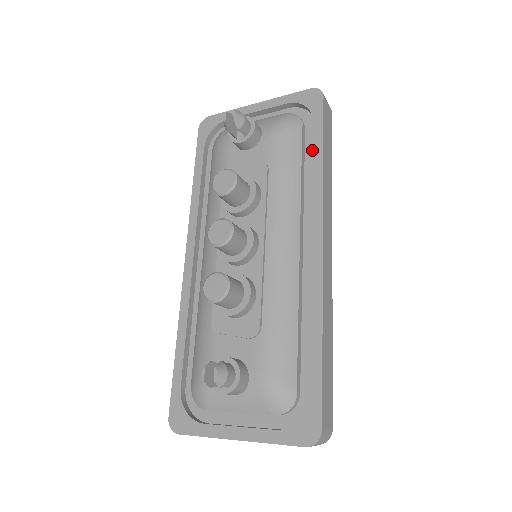
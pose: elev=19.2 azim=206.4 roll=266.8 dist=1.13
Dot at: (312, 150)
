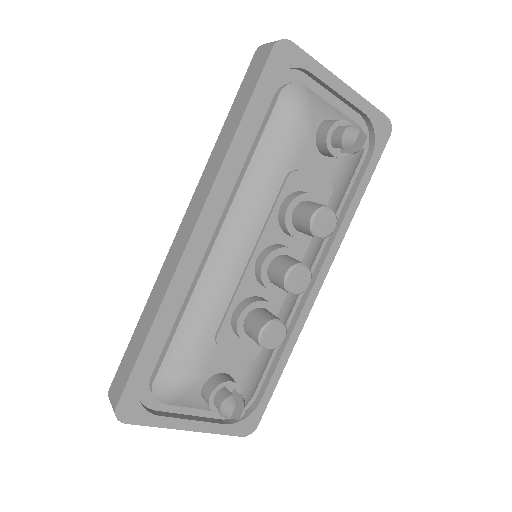
Dot at: (352, 181)
